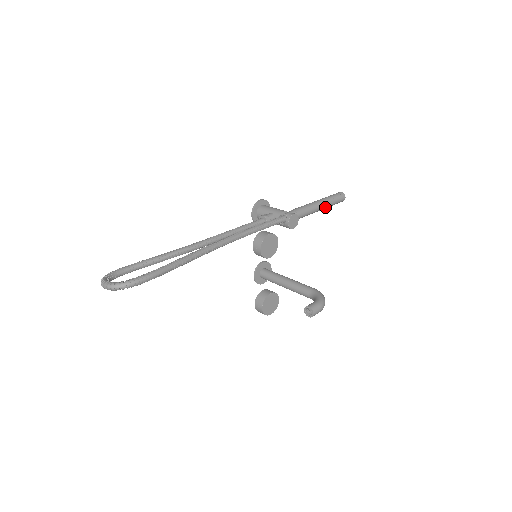
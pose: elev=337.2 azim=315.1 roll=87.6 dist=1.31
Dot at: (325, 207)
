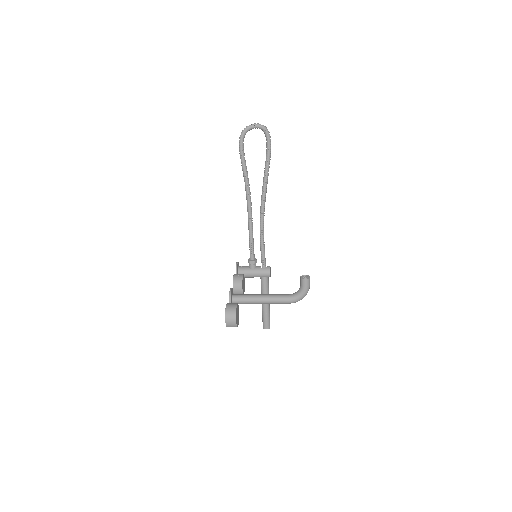
Dot at: (269, 307)
